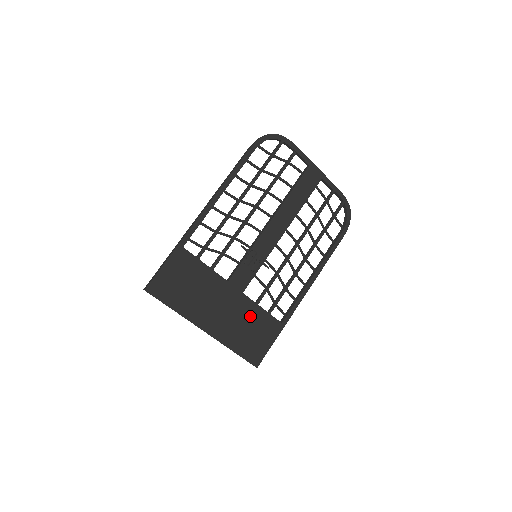
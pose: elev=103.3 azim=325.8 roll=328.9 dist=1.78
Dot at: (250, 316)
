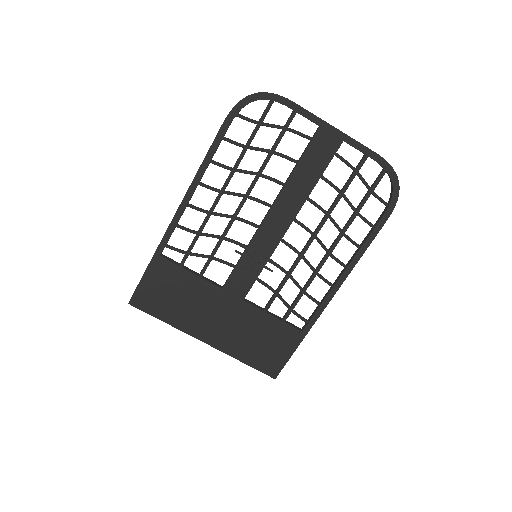
Dot at: (257, 325)
